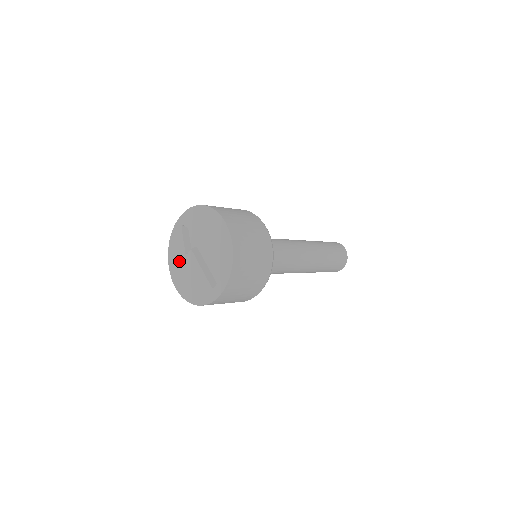
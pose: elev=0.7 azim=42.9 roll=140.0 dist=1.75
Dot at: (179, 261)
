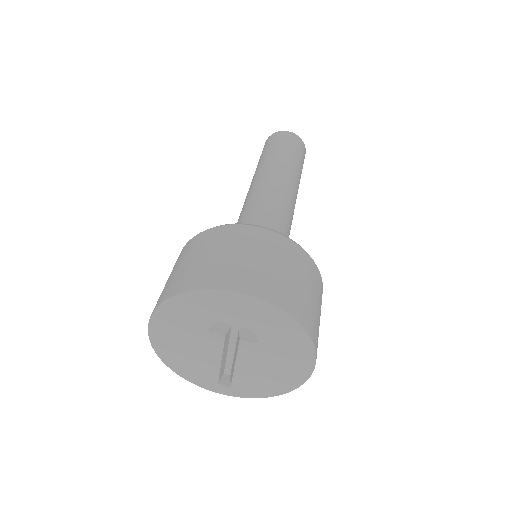
Dot at: (187, 324)
